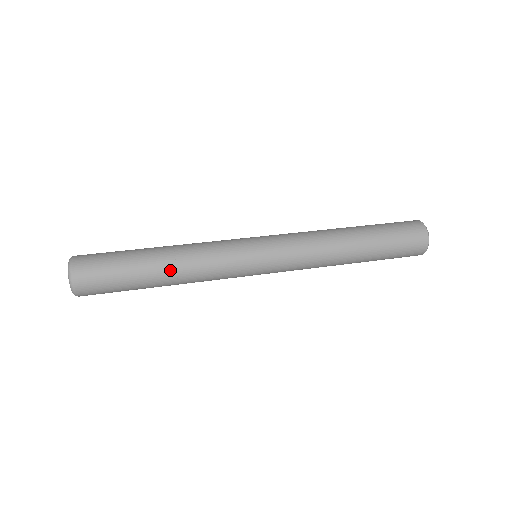
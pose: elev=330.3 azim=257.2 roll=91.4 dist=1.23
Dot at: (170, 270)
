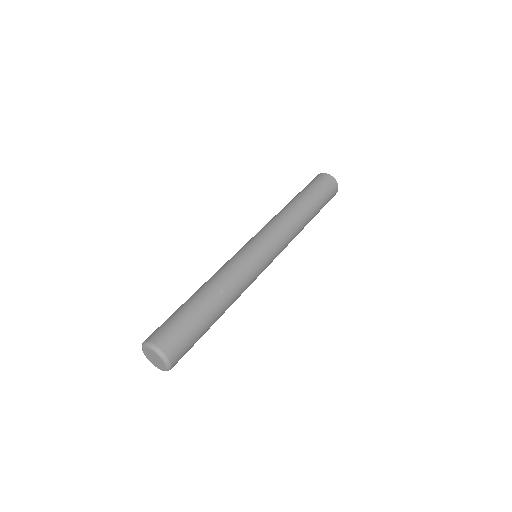
Dot at: (224, 304)
